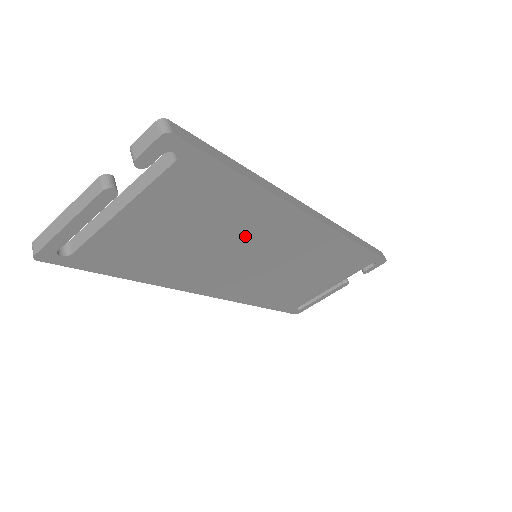
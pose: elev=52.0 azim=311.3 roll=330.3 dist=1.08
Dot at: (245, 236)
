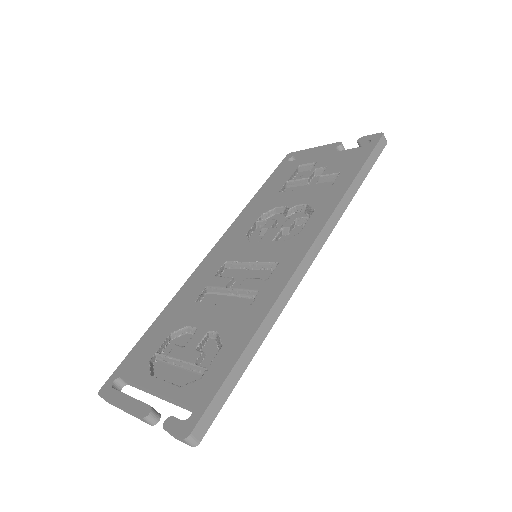
Dot at: occluded
